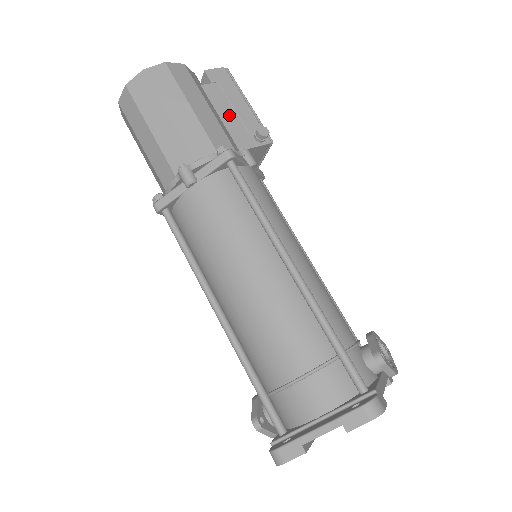
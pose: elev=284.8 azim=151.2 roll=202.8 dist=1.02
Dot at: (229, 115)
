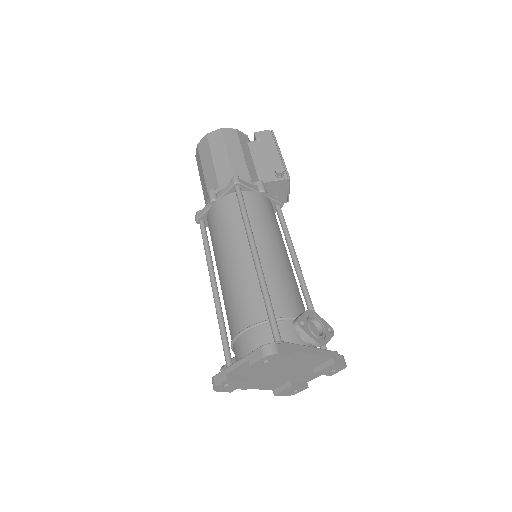
Dot at: (261, 160)
